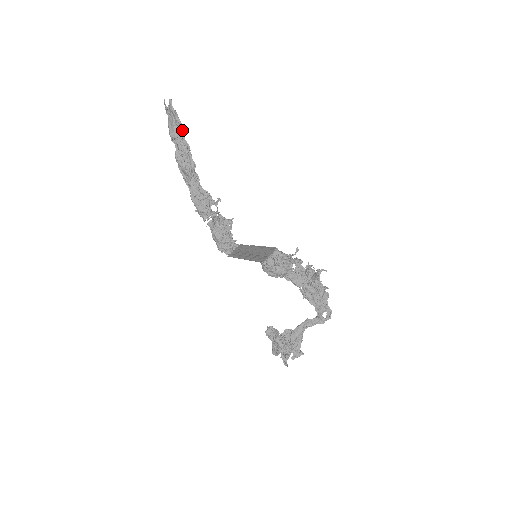
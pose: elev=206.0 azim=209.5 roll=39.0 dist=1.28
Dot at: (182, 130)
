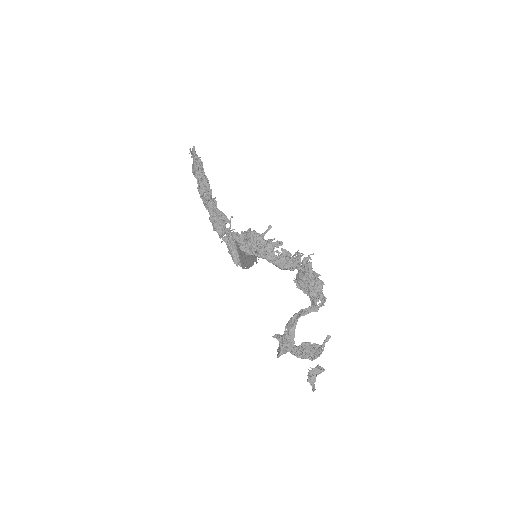
Dot at: (201, 166)
